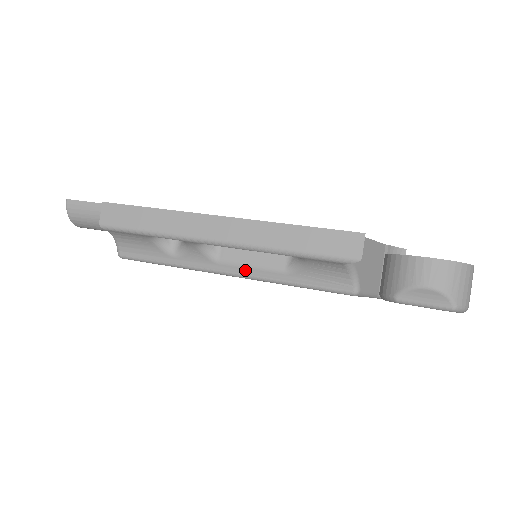
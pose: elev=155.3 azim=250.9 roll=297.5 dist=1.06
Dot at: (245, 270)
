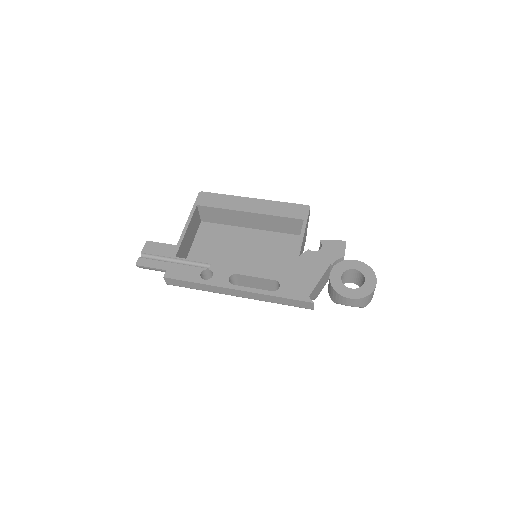
Dot at: occluded
